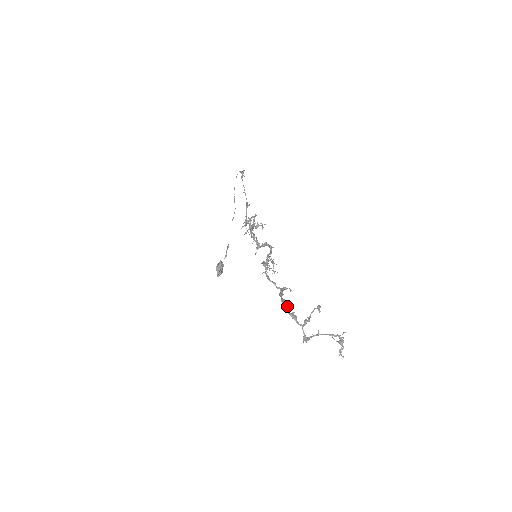
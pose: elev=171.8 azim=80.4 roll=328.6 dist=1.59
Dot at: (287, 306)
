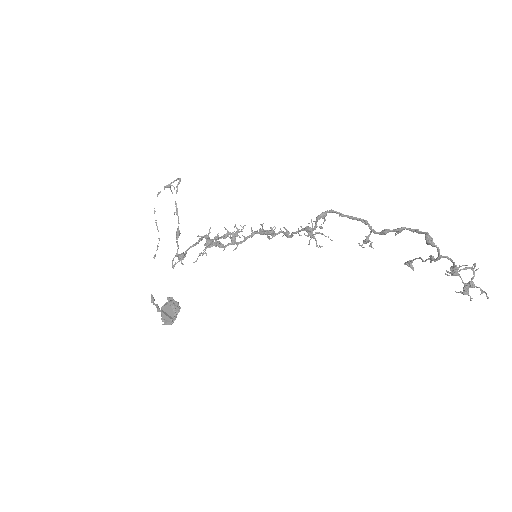
Dot at: (413, 231)
